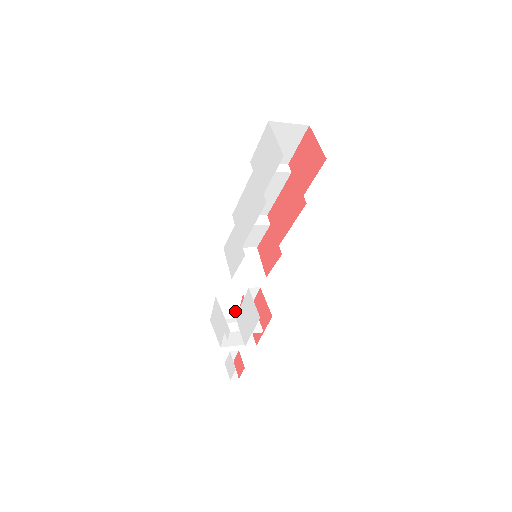
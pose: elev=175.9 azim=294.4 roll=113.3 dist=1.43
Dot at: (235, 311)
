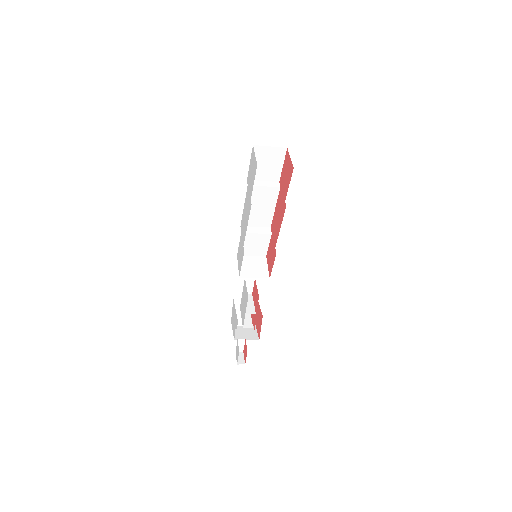
Dot at: occluded
